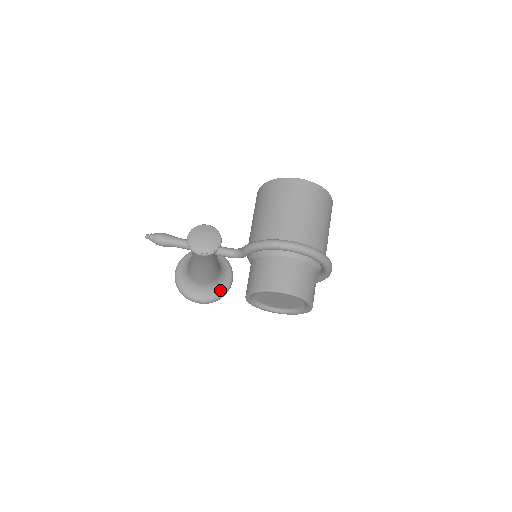
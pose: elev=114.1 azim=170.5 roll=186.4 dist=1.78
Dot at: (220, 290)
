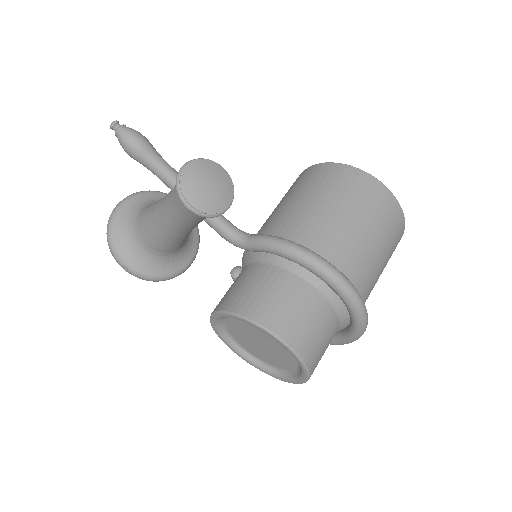
Dot at: (167, 269)
